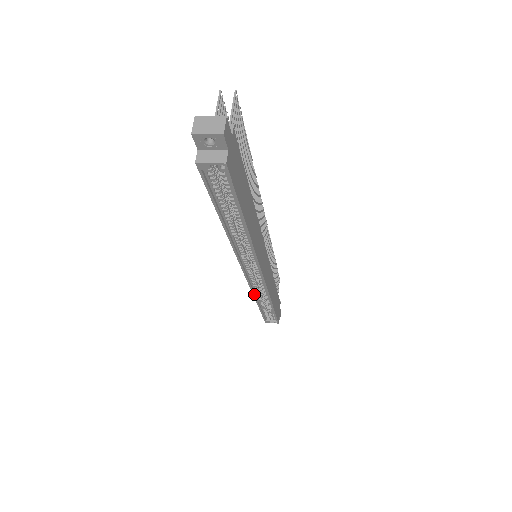
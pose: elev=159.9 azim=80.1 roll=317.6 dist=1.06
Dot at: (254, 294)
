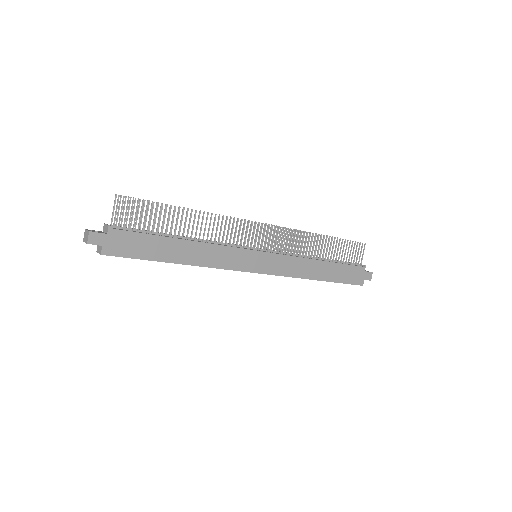
Dot at: occluded
